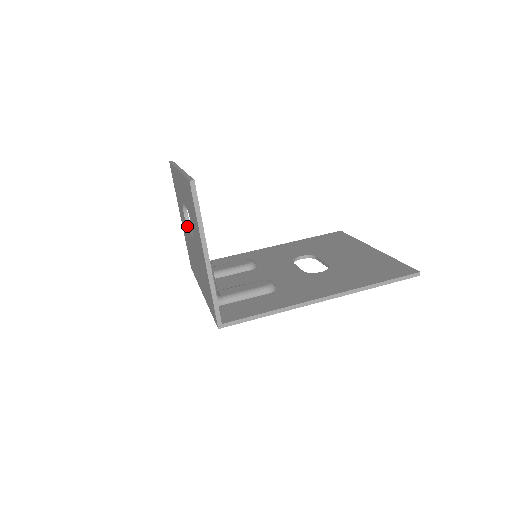
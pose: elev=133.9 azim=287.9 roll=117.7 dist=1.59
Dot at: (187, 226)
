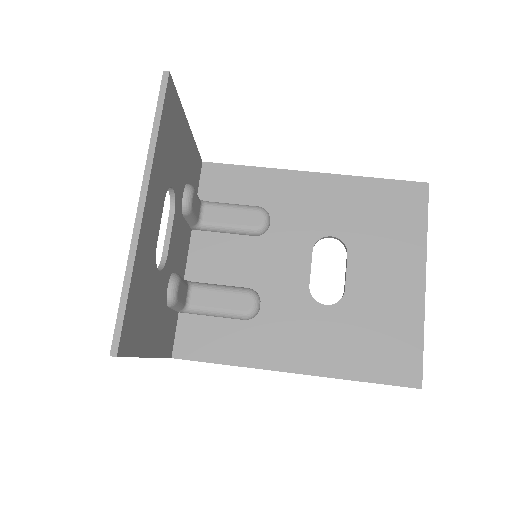
Dot at: (170, 203)
